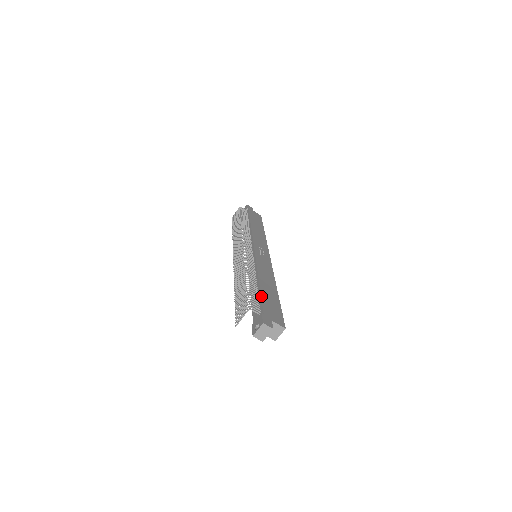
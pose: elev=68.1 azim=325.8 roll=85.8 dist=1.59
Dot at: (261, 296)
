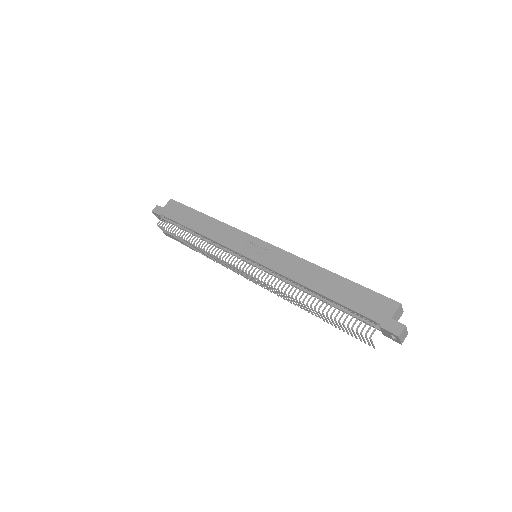
Dot at: (347, 308)
